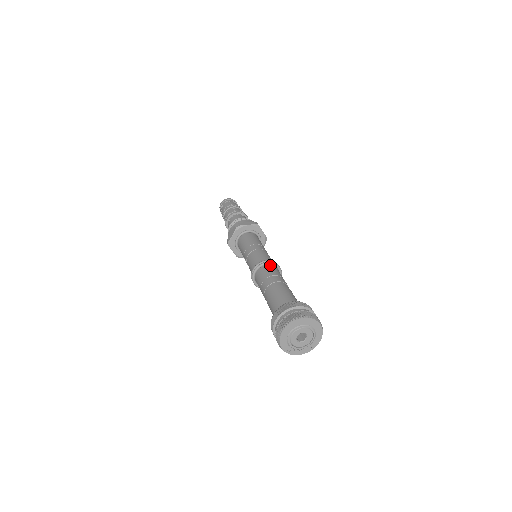
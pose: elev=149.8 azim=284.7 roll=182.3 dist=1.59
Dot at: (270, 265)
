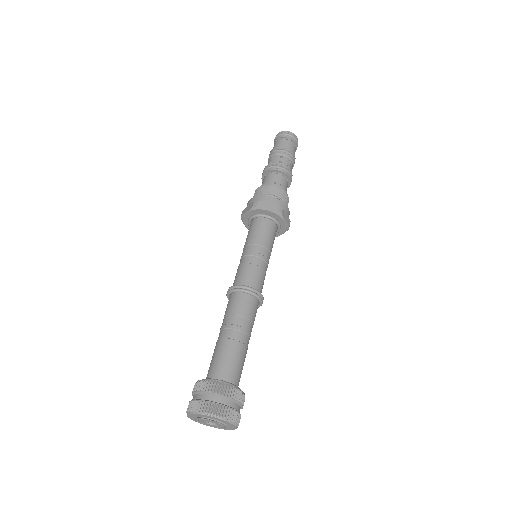
Dot at: (248, 294)
